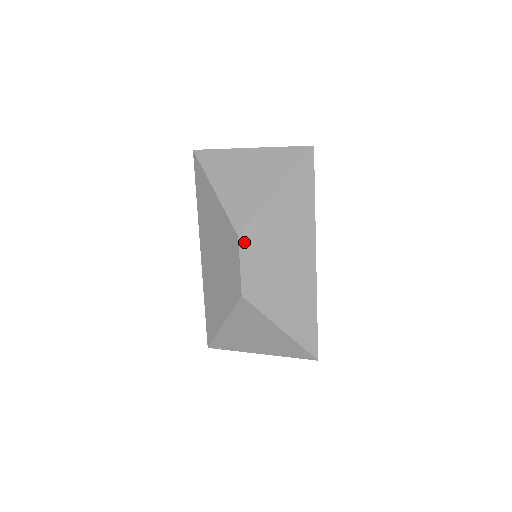
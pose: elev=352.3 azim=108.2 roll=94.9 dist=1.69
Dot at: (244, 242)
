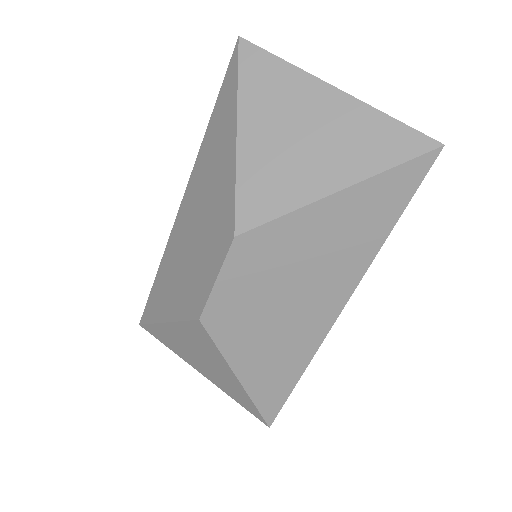
Dot at: (240, 248)
